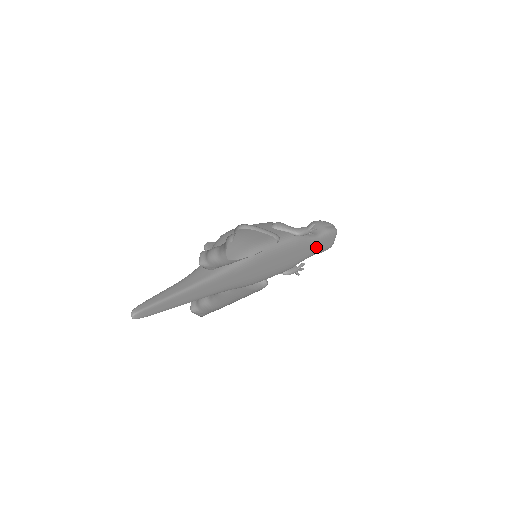
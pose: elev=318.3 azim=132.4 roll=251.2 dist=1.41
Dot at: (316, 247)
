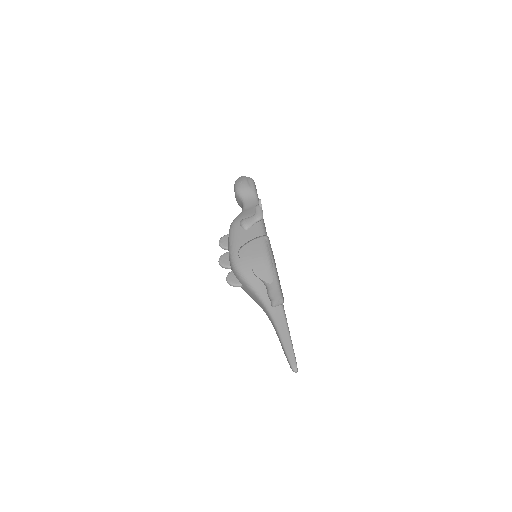
Dot at: occluded
